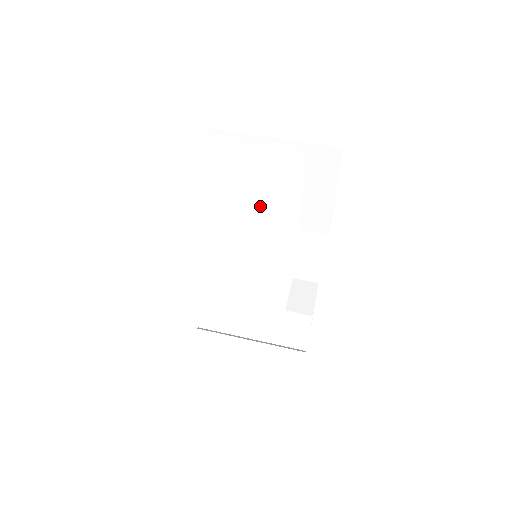
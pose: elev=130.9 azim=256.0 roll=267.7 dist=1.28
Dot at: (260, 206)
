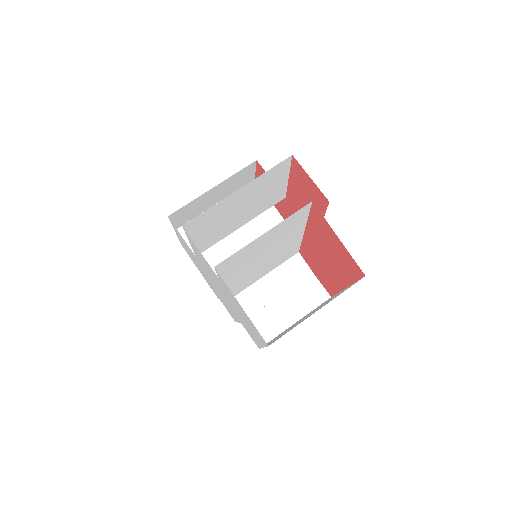
Dot at: (277, 246)
